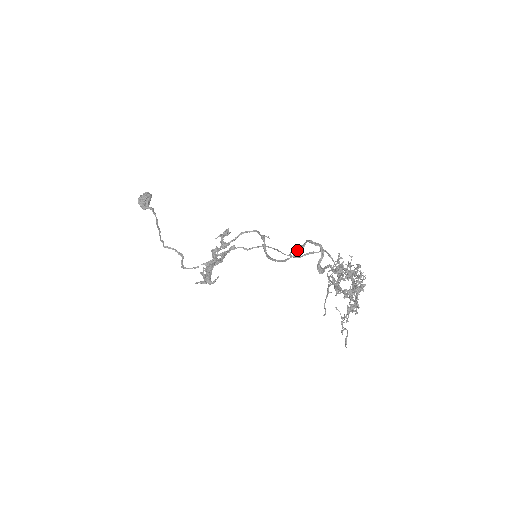
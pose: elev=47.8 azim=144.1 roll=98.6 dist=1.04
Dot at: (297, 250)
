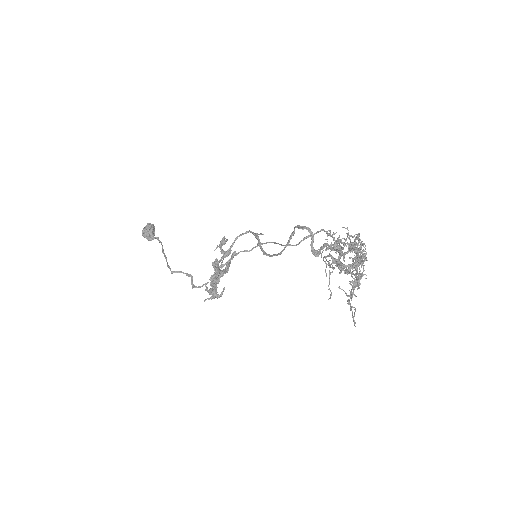
Dot at: occluded
